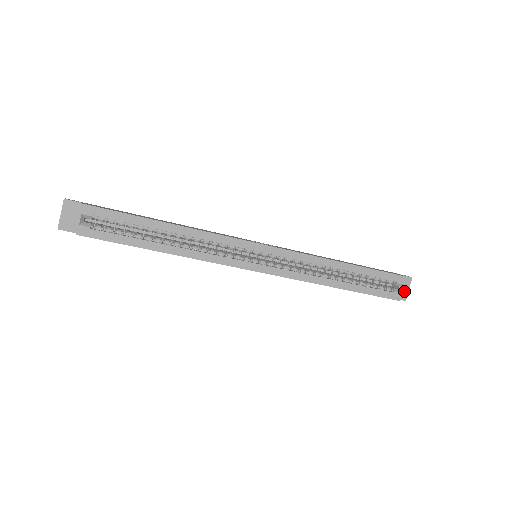
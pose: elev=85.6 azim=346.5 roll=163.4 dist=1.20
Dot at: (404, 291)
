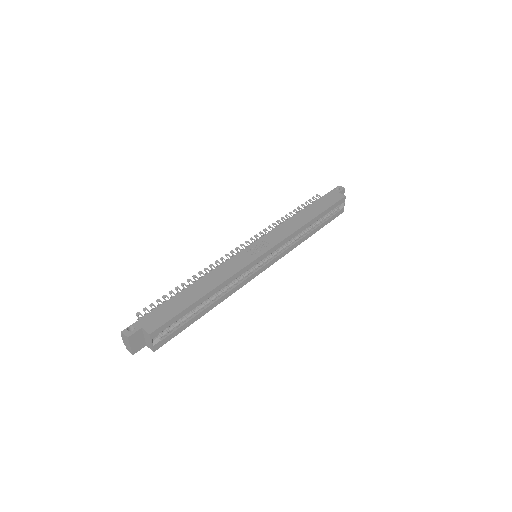
Dot at: occluded
